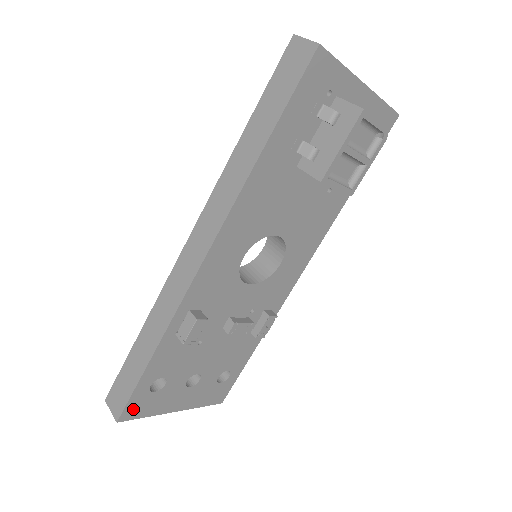
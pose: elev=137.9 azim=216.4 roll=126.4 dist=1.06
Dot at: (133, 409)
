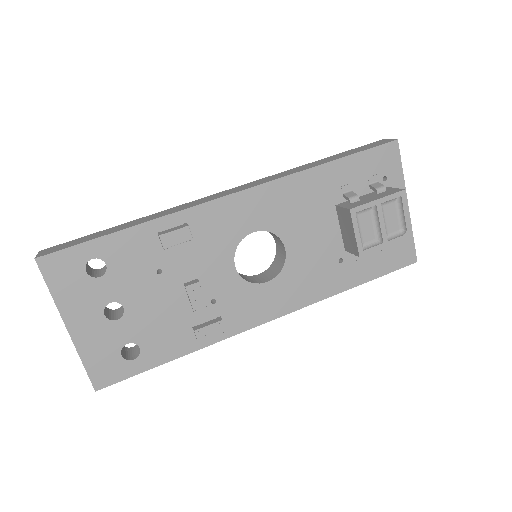
Dot at: (57, 264)
